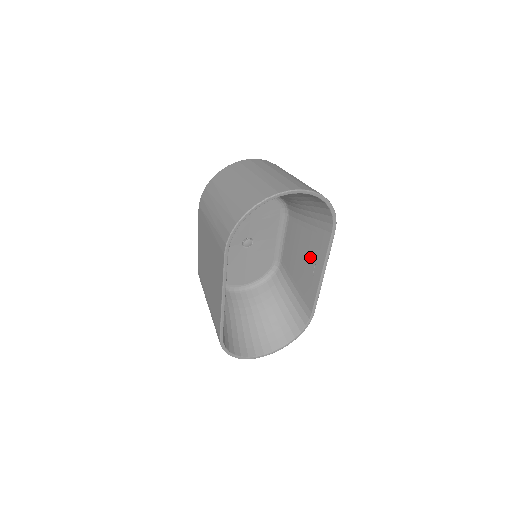
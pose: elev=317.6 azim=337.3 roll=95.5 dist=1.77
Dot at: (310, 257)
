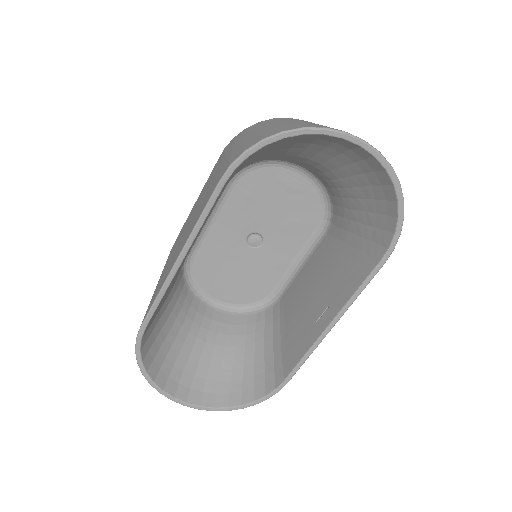
Dot at: (326, 294)
